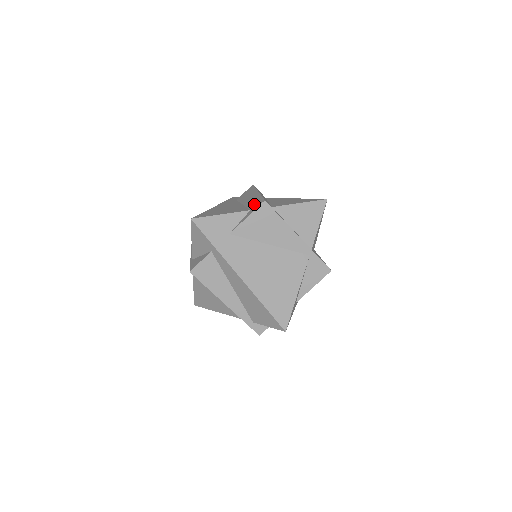
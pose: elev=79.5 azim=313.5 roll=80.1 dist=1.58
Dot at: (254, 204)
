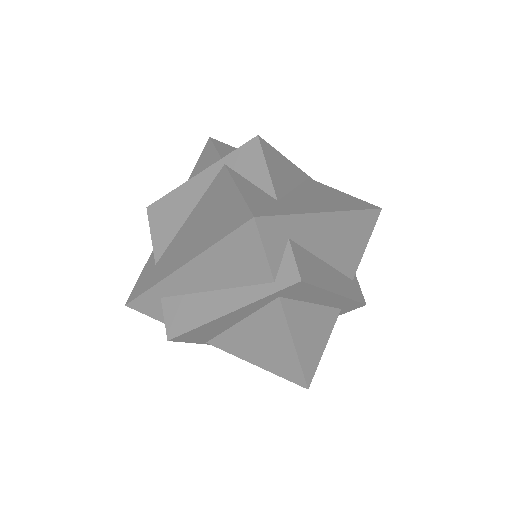
Dot at: occluded
